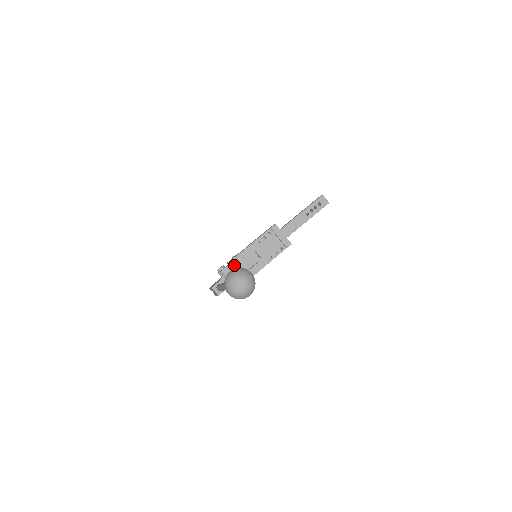
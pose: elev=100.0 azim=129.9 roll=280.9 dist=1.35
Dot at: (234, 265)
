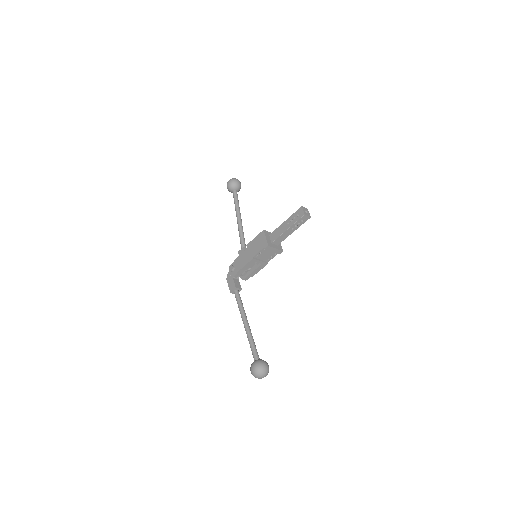
Dot at: (242, 272)
